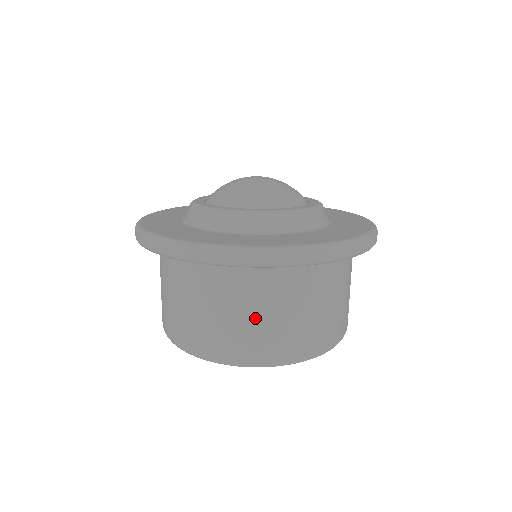
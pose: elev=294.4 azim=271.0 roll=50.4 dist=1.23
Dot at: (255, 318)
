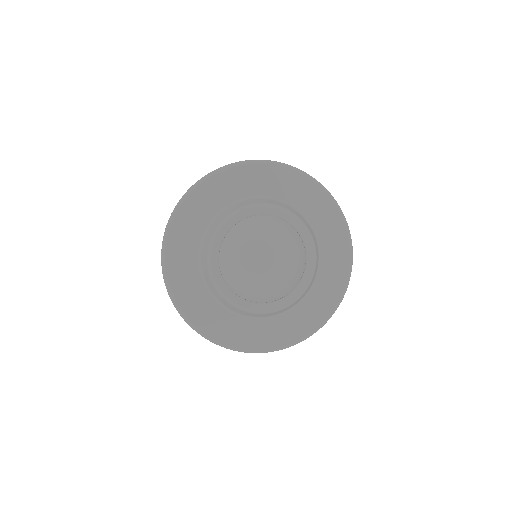
Dot at: occluded
